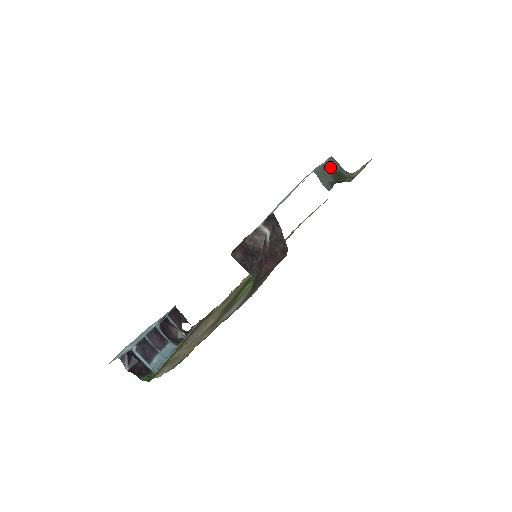
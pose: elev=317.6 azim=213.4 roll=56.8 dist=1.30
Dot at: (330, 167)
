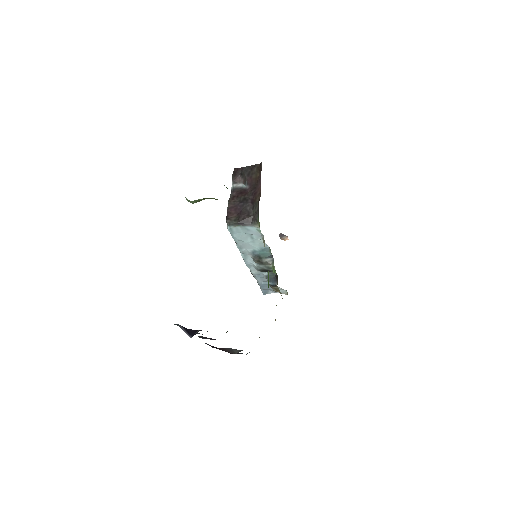
Dot at: occluded
